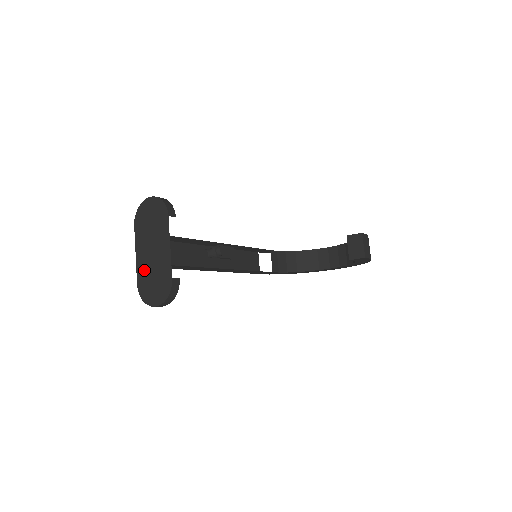
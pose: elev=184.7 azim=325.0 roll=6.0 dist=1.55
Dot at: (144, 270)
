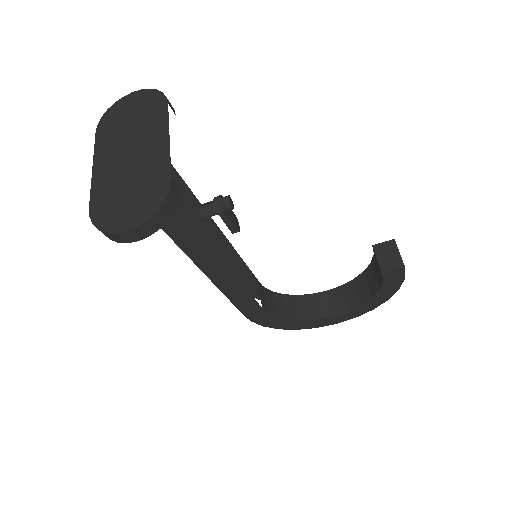
Dot at: (108, 183)
